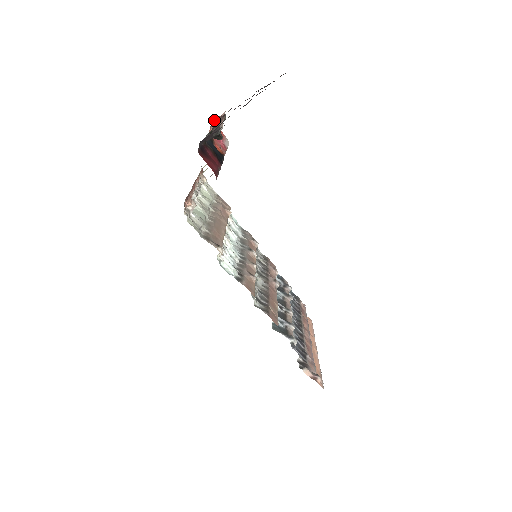
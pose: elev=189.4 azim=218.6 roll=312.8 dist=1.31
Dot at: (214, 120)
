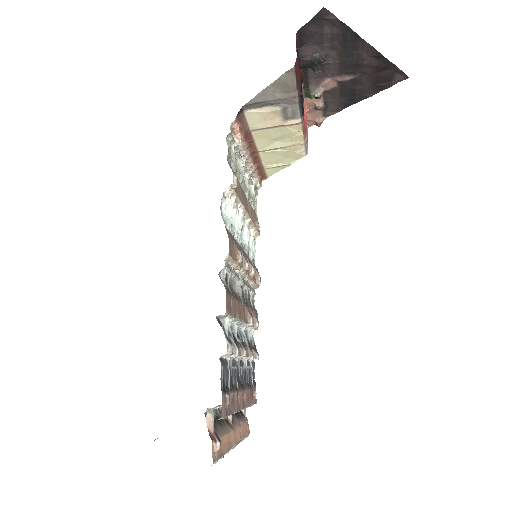
Dot at: (310, 117)
